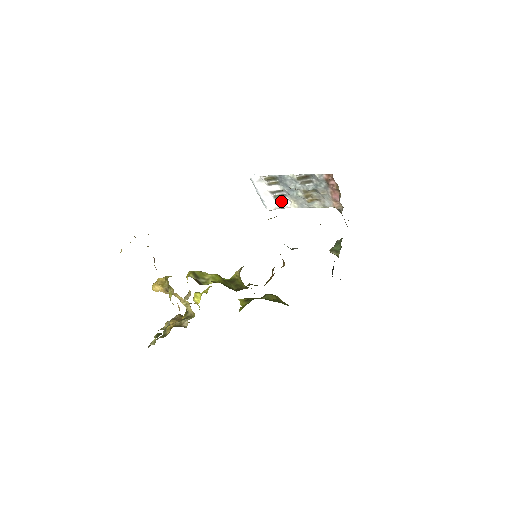
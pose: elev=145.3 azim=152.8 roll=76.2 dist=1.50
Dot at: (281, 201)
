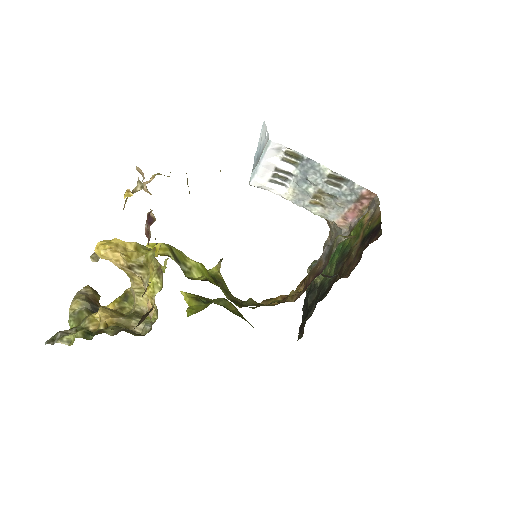
Dot at: (275, 183)
